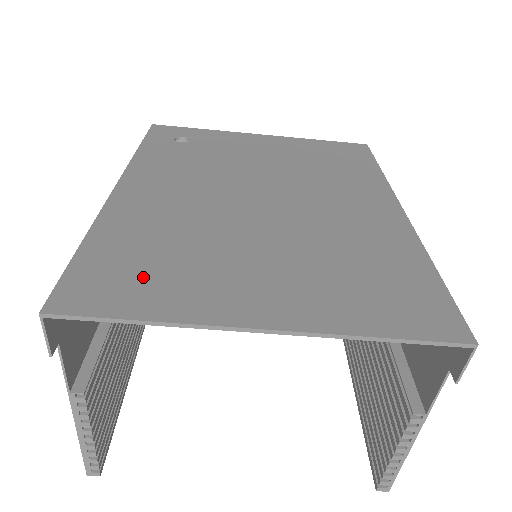
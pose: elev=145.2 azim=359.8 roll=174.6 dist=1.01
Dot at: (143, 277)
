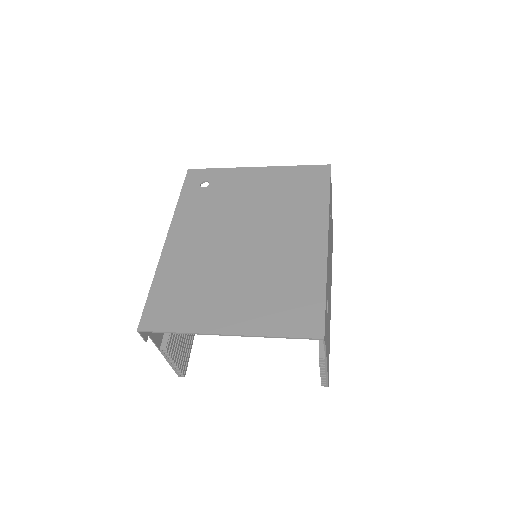
Dot at: (178, 307)
